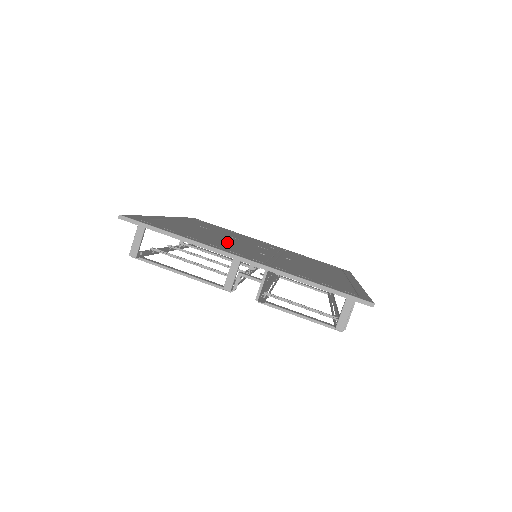
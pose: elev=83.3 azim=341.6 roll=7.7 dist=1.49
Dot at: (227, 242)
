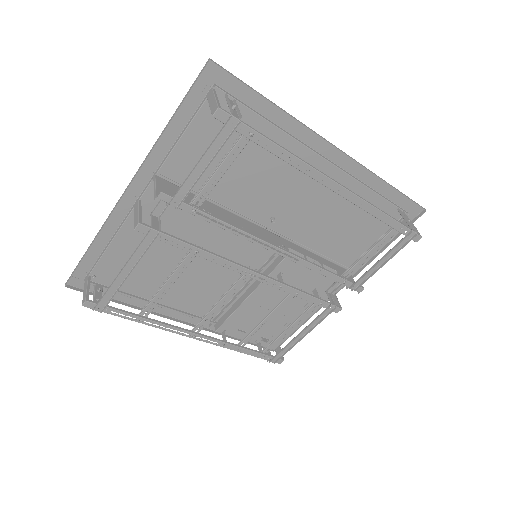
Dot at: occluded
